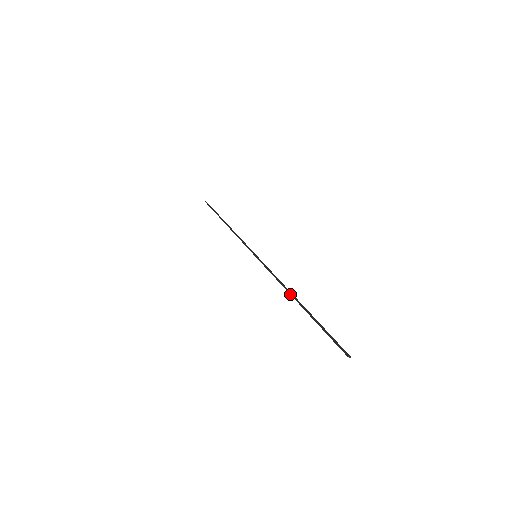
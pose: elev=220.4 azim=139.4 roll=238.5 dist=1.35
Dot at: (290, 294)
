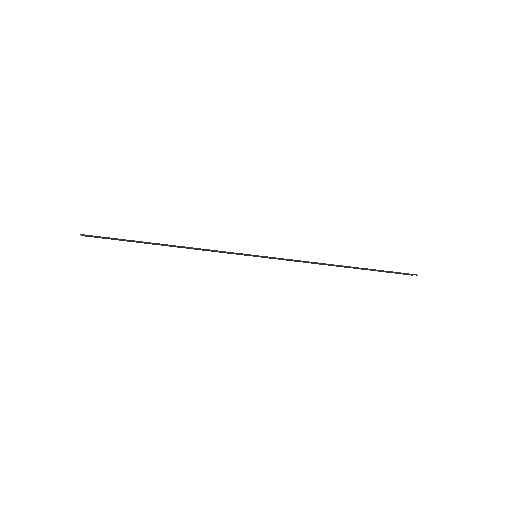
Dot at: (335, 265)
